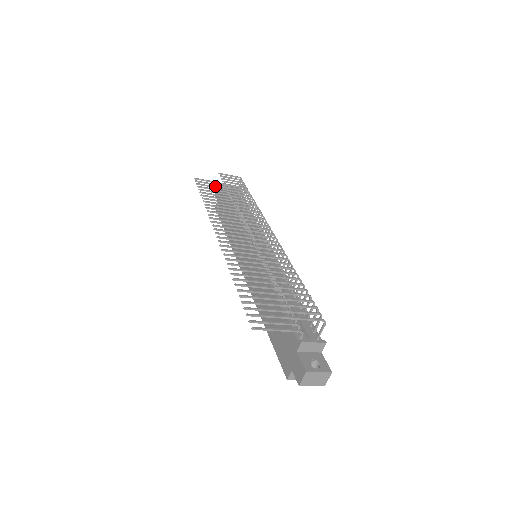
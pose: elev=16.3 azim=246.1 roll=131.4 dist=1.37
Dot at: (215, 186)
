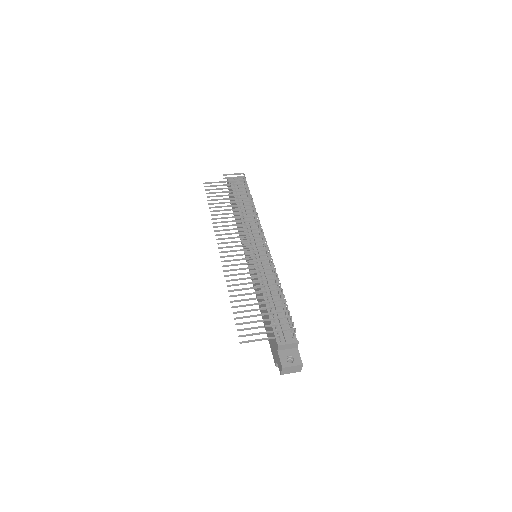
Dot at: (221, 188)
